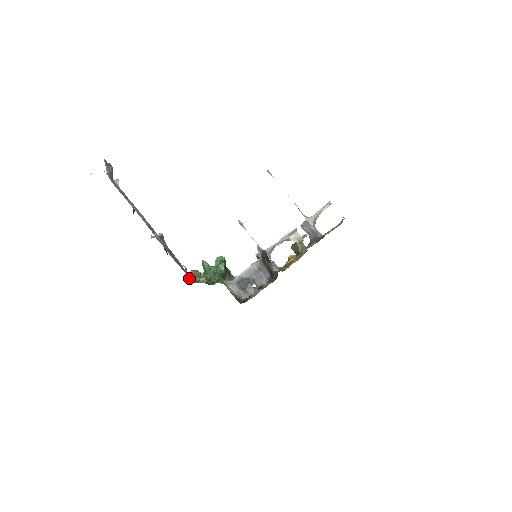
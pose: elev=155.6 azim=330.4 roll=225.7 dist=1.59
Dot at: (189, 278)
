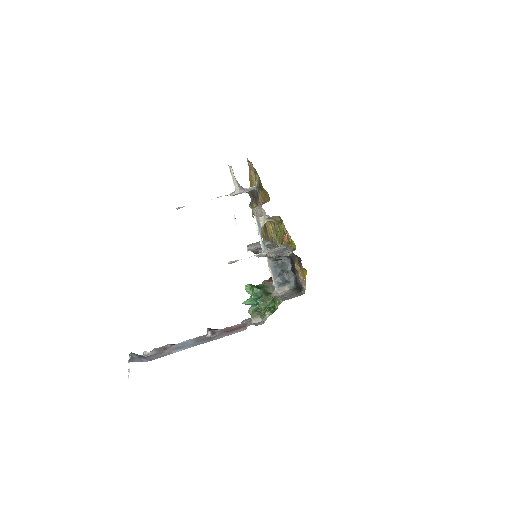
Dot at: occluded
